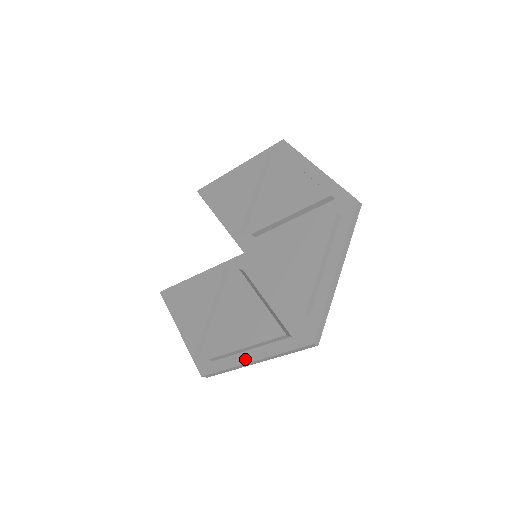
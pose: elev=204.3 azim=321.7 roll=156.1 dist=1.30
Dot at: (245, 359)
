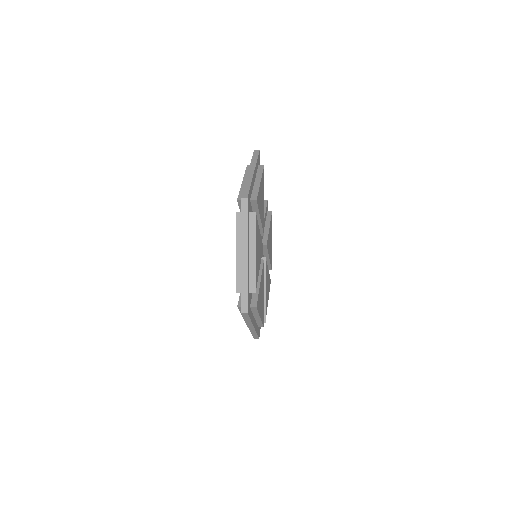
Dot at: occluded
